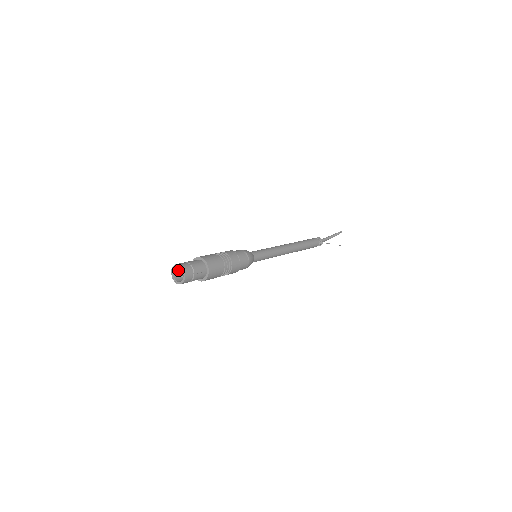
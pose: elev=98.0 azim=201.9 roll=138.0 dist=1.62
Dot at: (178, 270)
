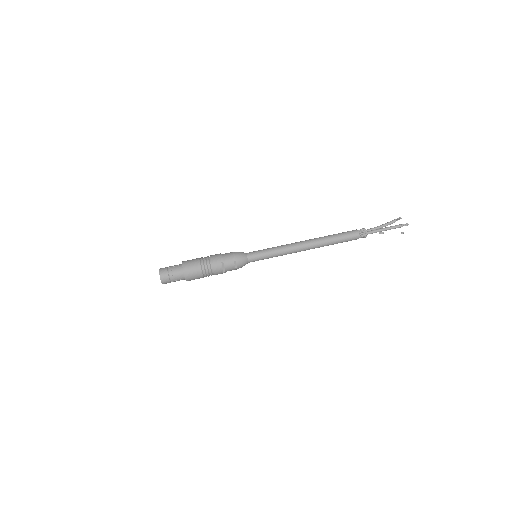
Dot at: occluded
